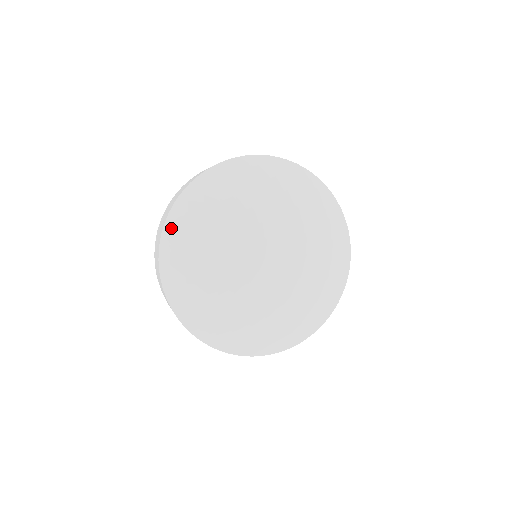
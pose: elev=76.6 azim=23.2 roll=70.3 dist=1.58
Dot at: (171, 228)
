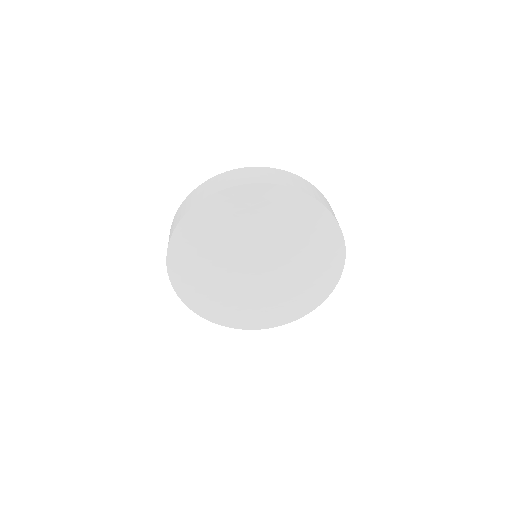
Dot at: (197, 309)
